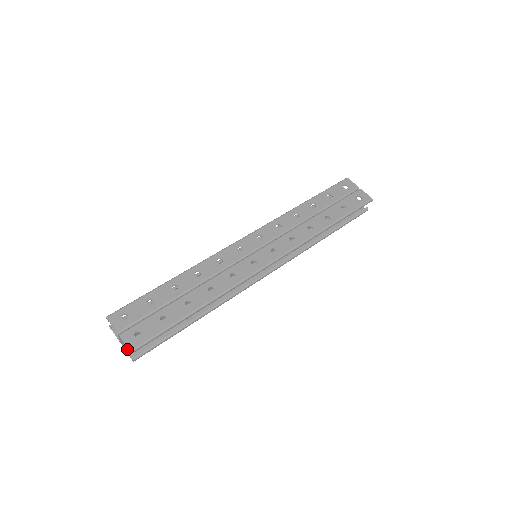
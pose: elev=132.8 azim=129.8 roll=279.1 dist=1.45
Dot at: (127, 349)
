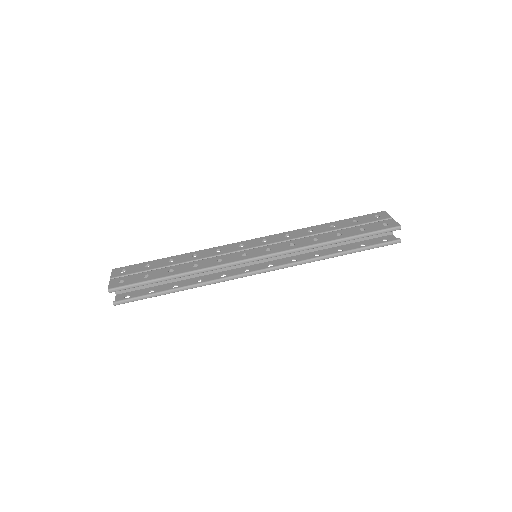
Dot at: (116, 298)
